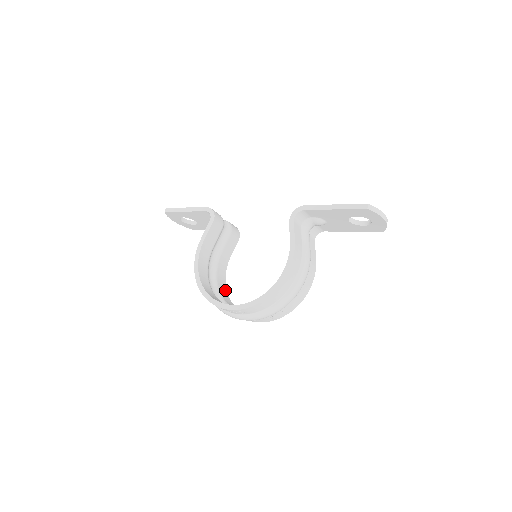
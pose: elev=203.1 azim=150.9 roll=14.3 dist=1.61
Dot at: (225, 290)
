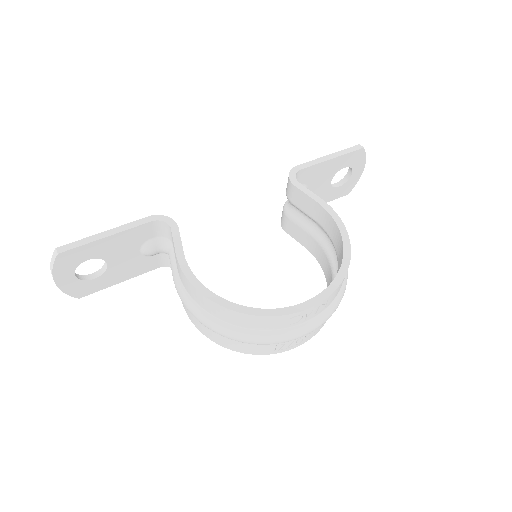
Dot at: occluded
